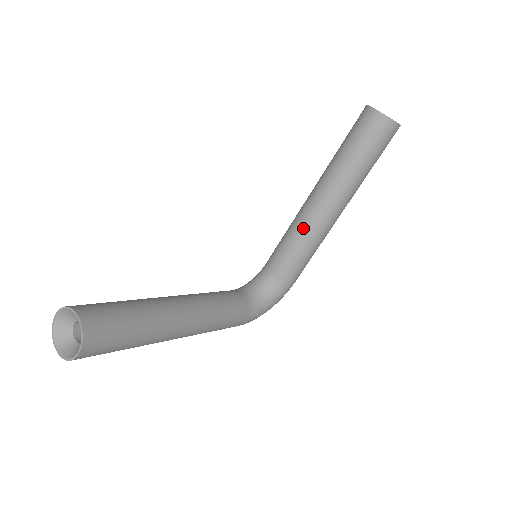
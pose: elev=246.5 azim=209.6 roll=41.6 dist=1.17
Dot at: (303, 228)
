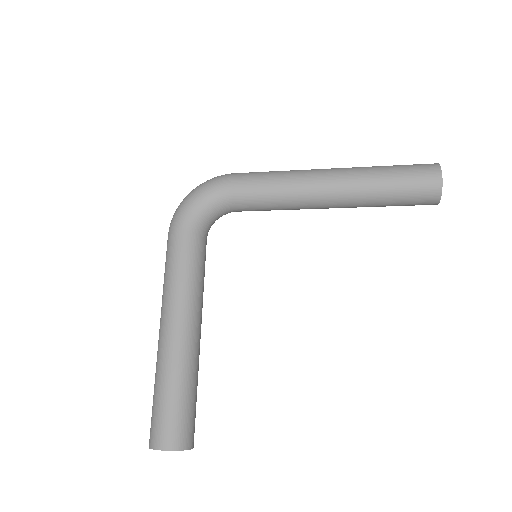
Dot at: (296, 209)
